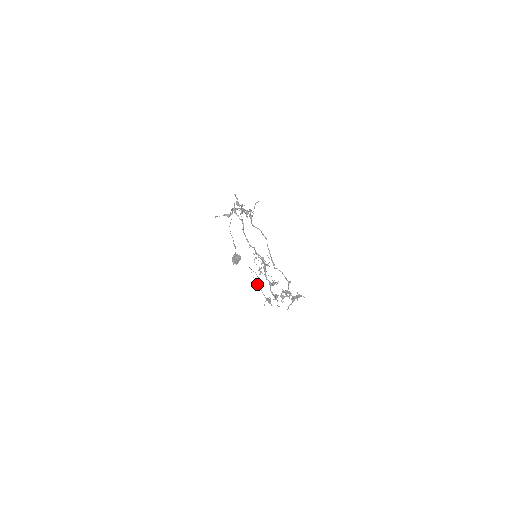
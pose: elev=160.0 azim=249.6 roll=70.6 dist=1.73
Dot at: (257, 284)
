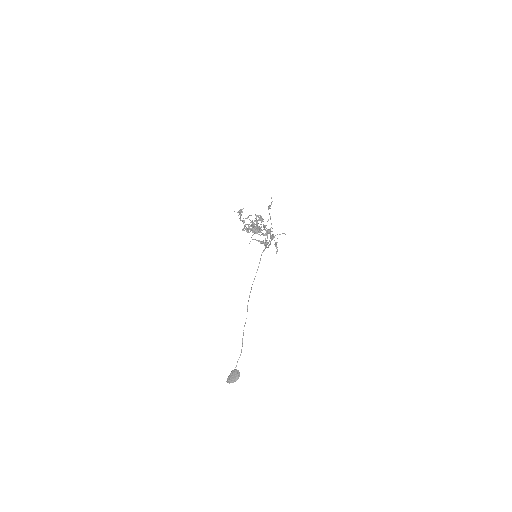
Dot at: (241, 220)
